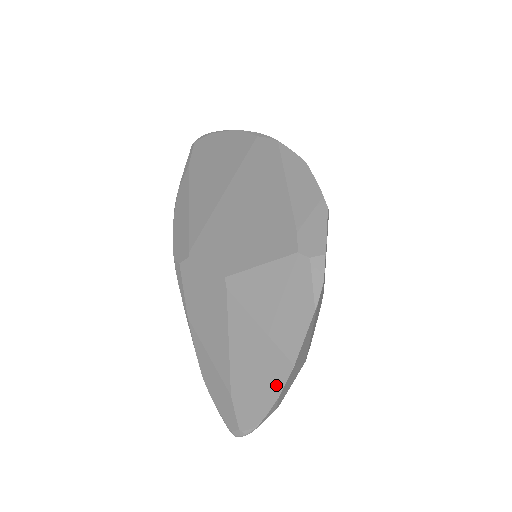
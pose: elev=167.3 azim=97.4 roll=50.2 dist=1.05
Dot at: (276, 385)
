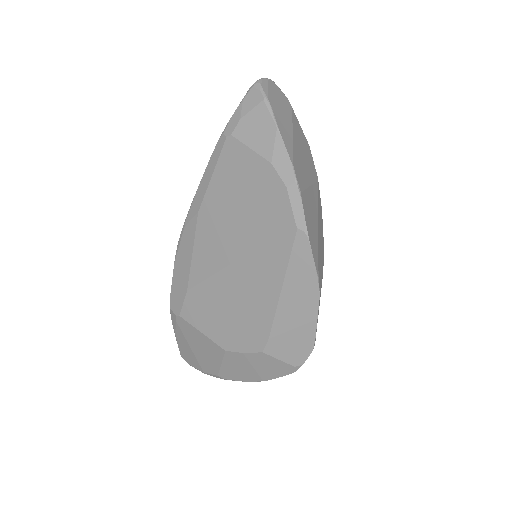
Dot at: occluded
